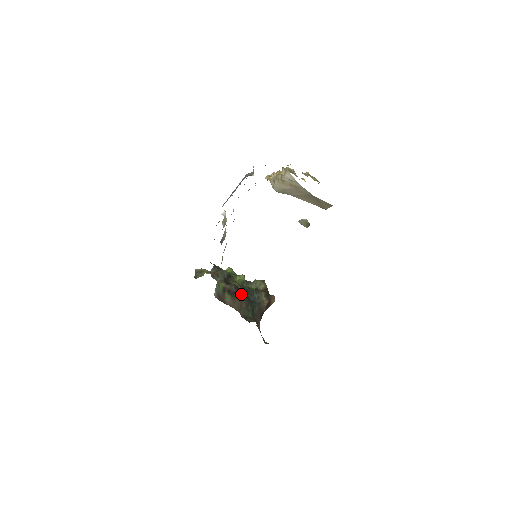
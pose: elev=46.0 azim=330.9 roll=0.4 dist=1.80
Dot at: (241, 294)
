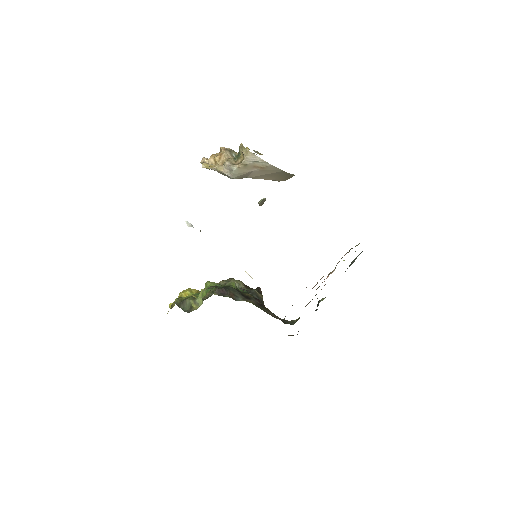
Dot at: occluded
